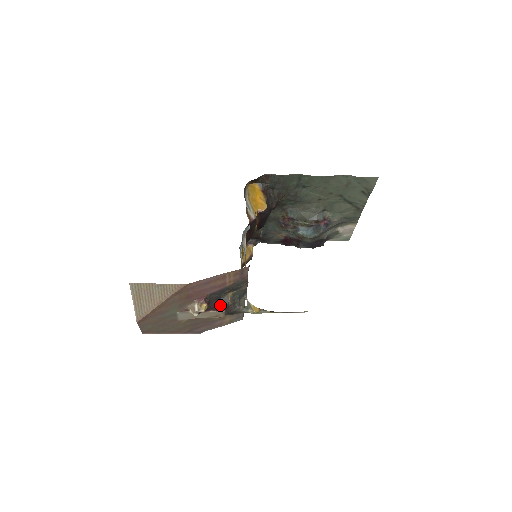
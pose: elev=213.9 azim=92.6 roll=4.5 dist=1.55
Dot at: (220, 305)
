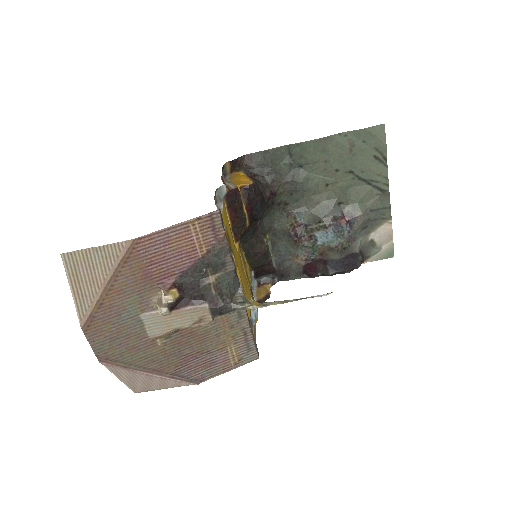
Dot at: (200, 296)
